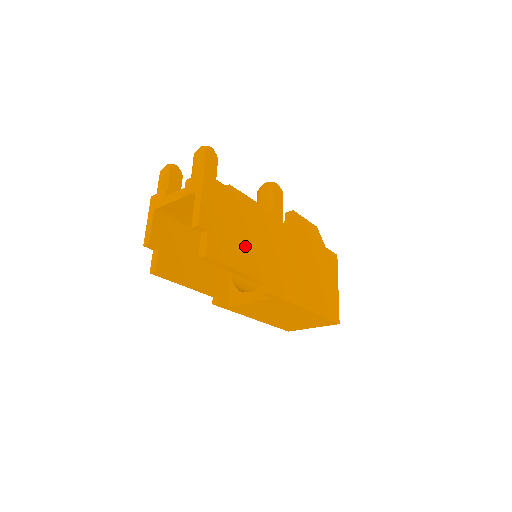
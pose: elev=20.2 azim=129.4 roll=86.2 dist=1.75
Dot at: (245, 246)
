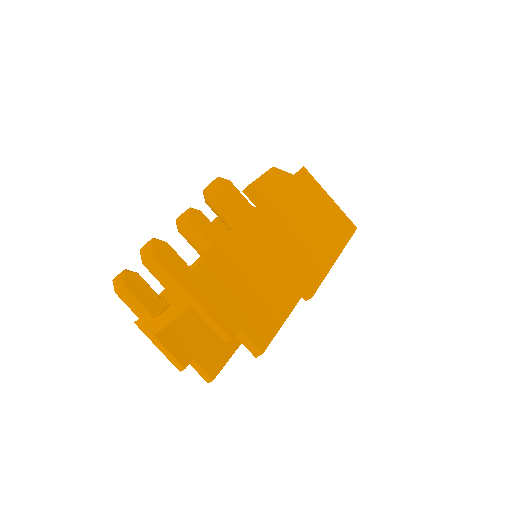
Dot at: (266, 289)
